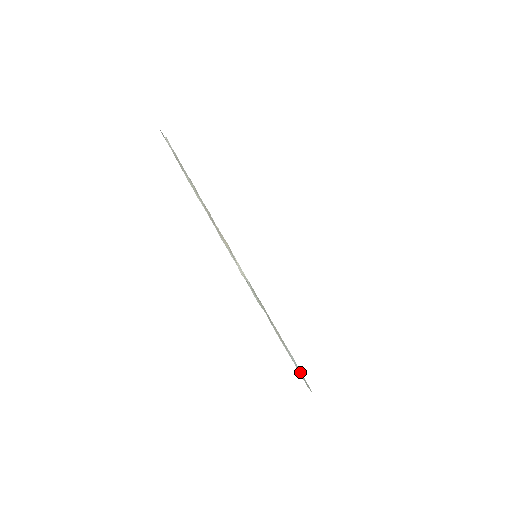
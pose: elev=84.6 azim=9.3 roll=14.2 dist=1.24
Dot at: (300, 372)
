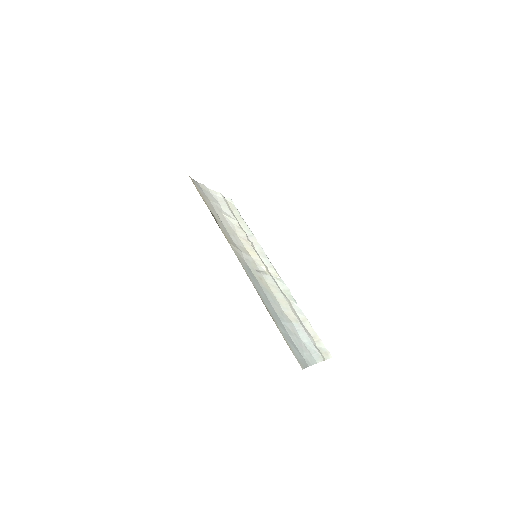
Dot at: (311, 345)
